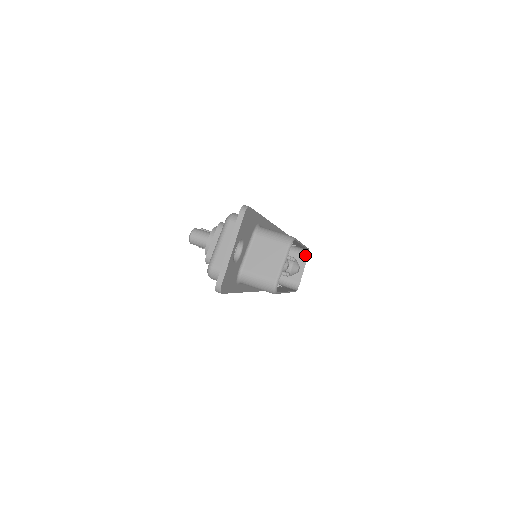
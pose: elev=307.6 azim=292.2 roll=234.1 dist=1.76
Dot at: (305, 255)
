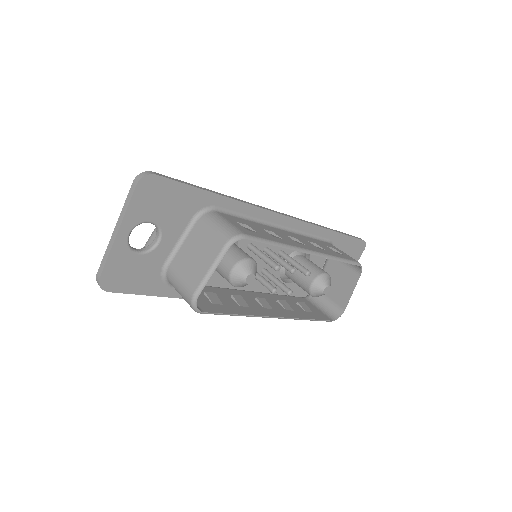
Dot at: (357, 272)
